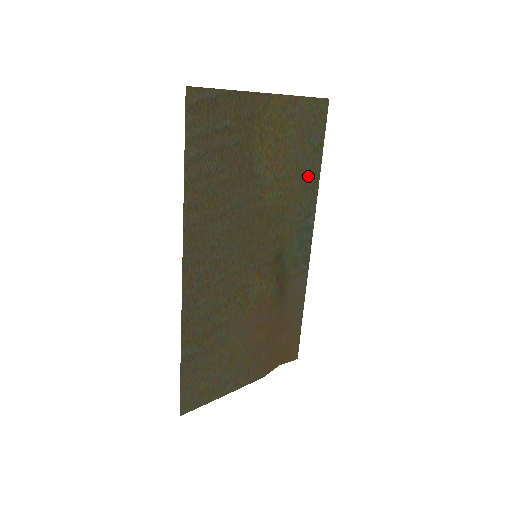
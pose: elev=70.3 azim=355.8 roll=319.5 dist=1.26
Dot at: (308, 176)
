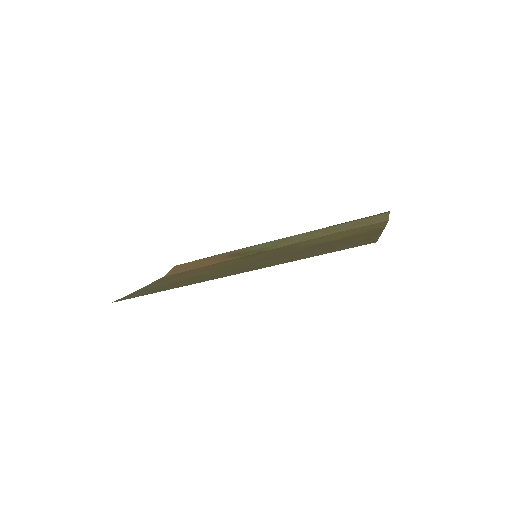
Dot at: (328, 227)
